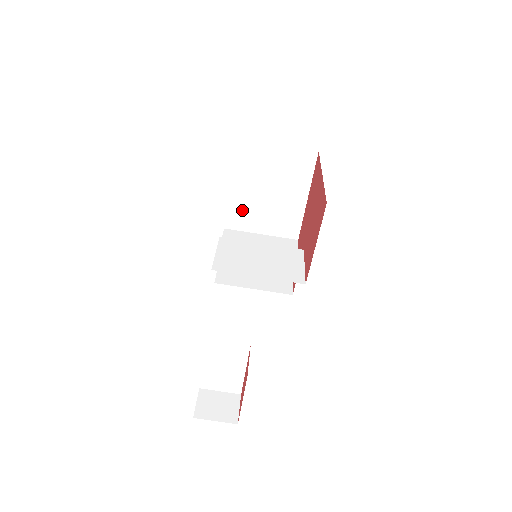
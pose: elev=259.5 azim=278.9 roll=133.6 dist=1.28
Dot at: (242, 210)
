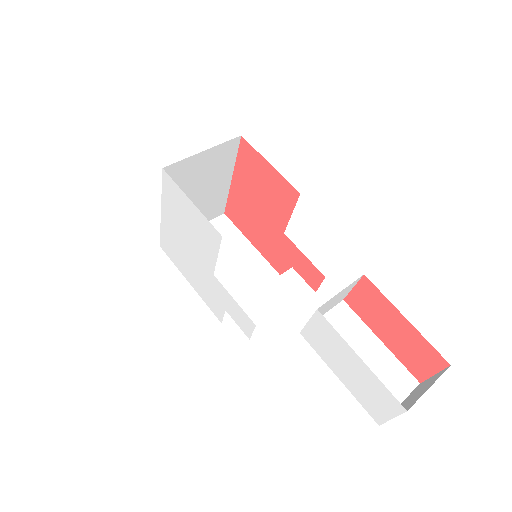
Dot at: occluded
